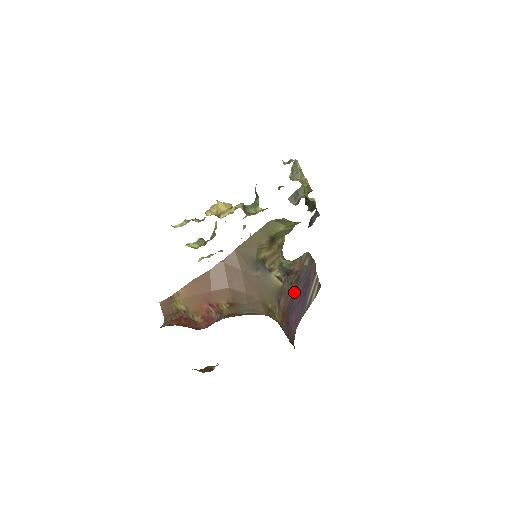
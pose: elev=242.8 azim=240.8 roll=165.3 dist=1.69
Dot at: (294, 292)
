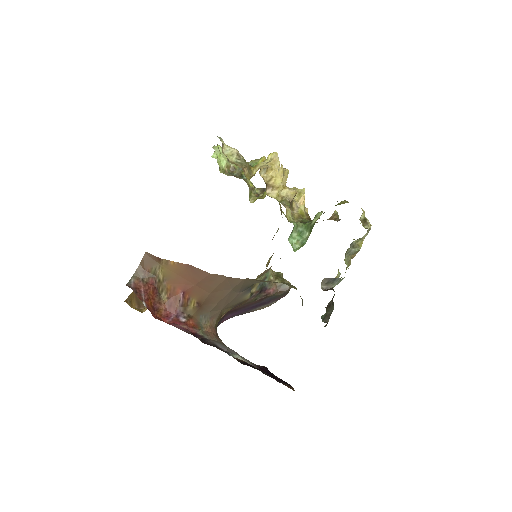
Dot at: (251, 304)
